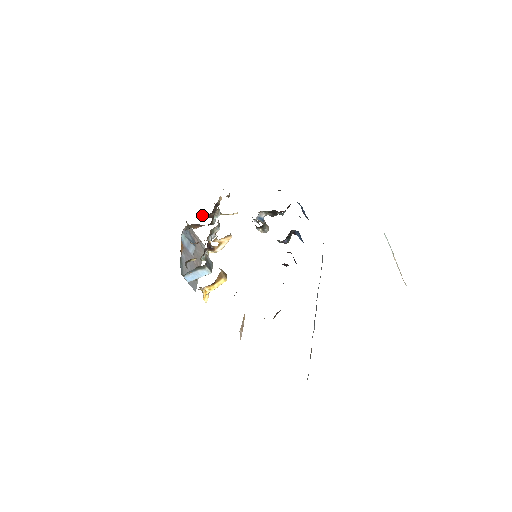
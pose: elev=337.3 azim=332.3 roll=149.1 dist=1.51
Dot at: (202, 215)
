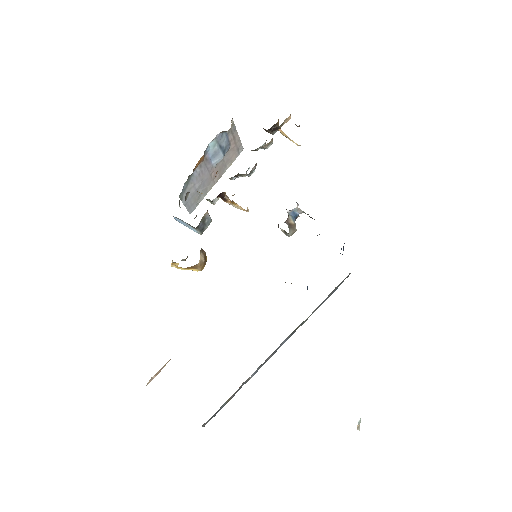
Dot at: occluded
